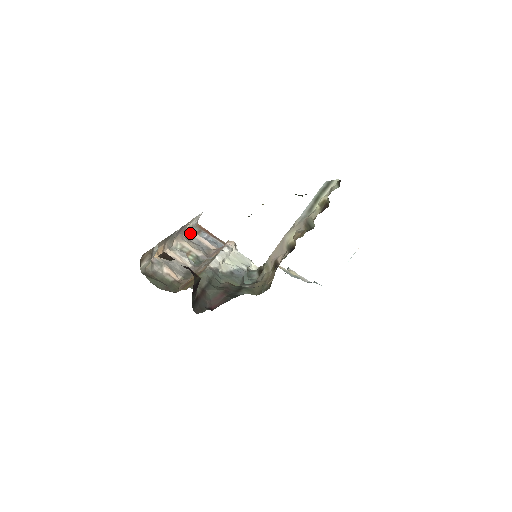
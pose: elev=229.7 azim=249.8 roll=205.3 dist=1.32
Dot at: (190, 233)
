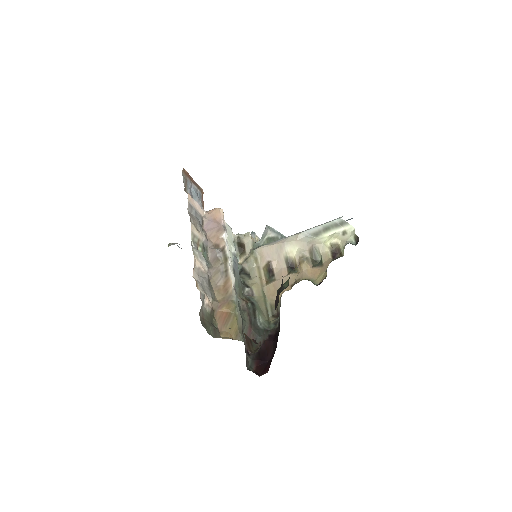
Dot at: (189, 201)
